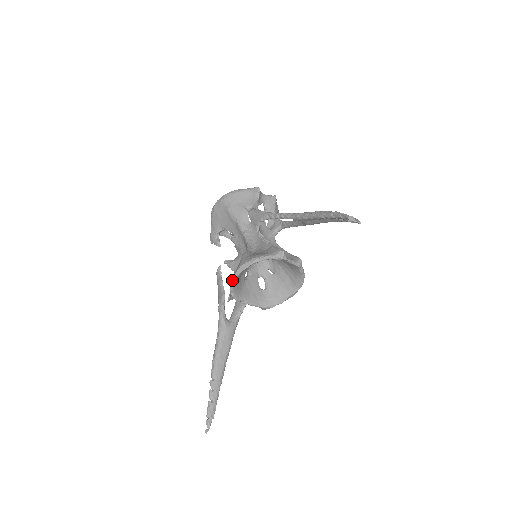
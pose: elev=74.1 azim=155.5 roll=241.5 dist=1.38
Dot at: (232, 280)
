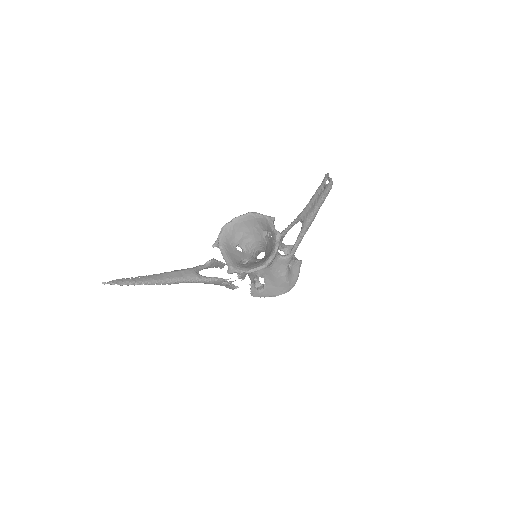
Dot at: (229, 222)
